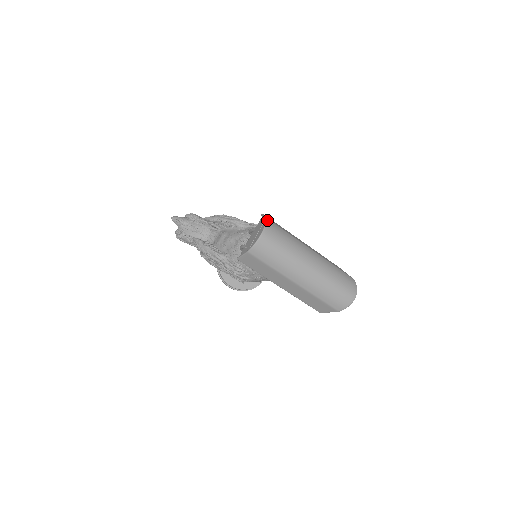
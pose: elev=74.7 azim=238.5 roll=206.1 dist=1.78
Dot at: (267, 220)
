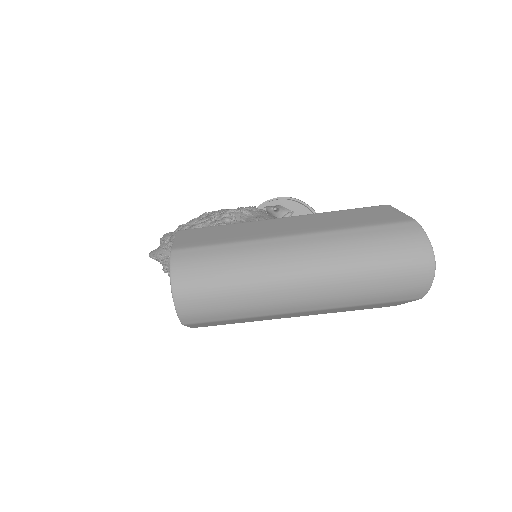
Dot at: (172, 255)
